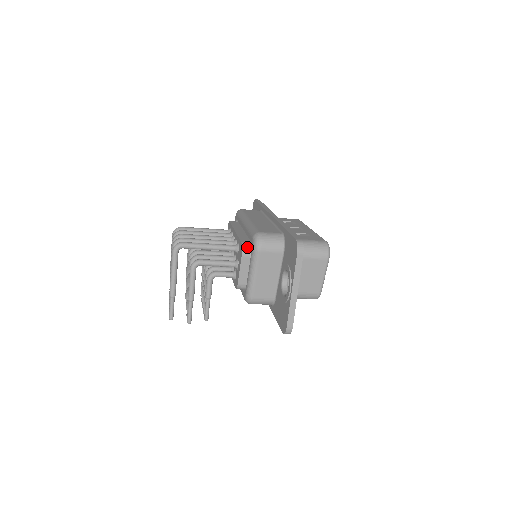
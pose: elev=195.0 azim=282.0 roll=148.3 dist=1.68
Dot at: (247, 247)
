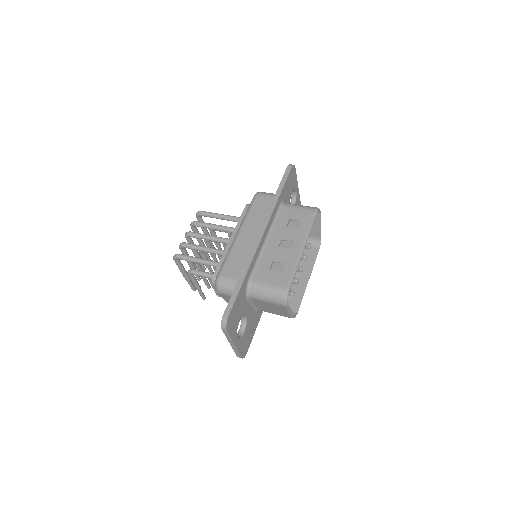
Dot at: occluded
